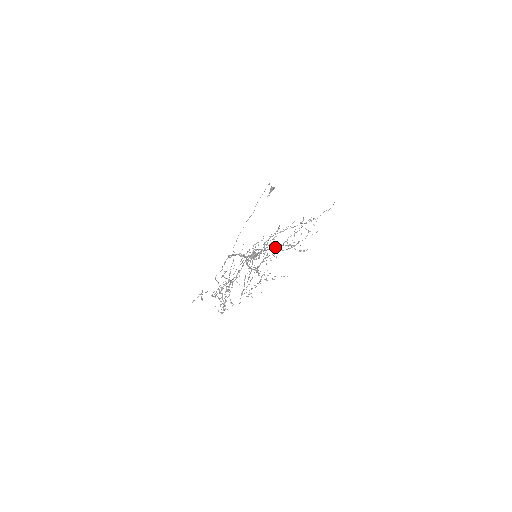
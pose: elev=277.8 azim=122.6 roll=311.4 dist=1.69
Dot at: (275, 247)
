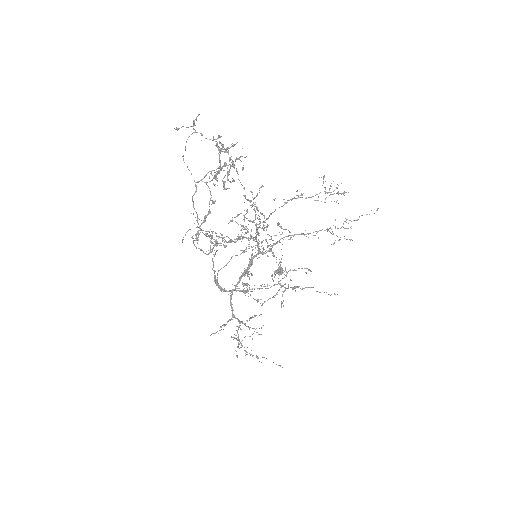
Dot at: (279, 283)
